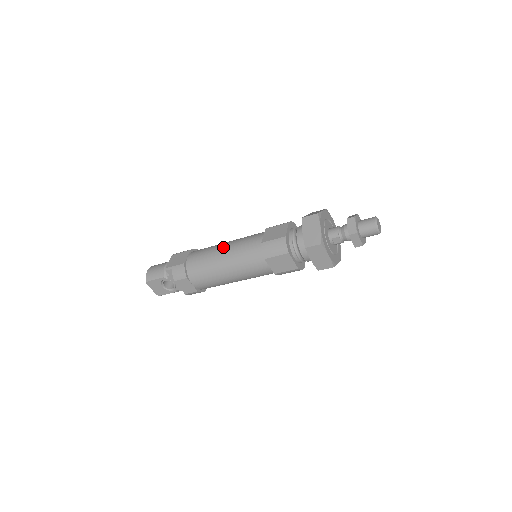
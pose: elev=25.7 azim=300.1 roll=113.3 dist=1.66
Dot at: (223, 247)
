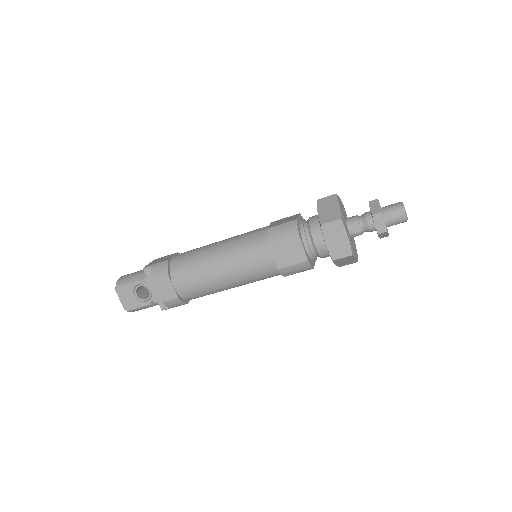
Dot at: occluded
